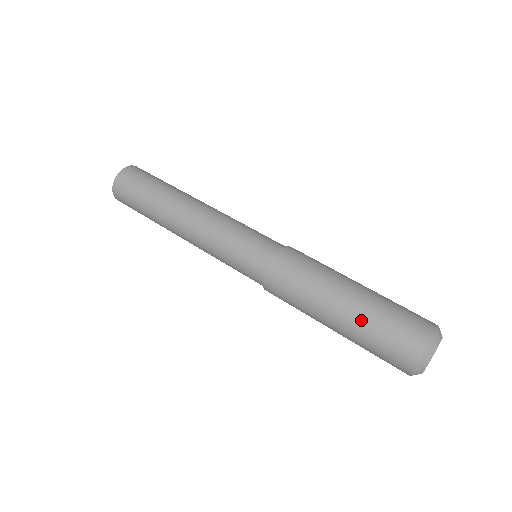
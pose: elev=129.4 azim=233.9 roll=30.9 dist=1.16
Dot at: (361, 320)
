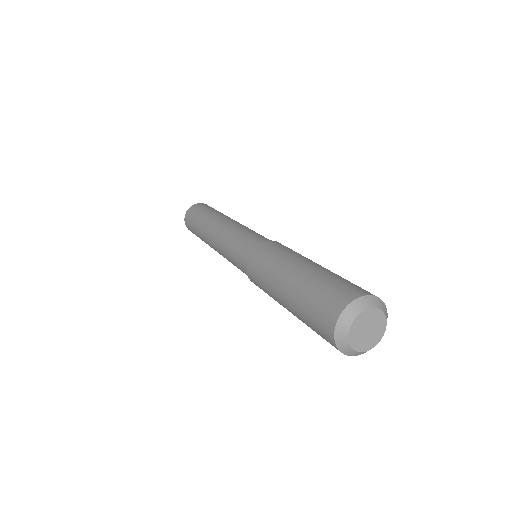
Dot at: (322, 271)
